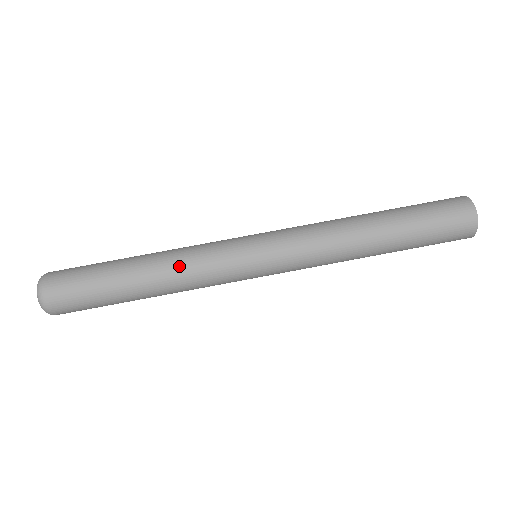
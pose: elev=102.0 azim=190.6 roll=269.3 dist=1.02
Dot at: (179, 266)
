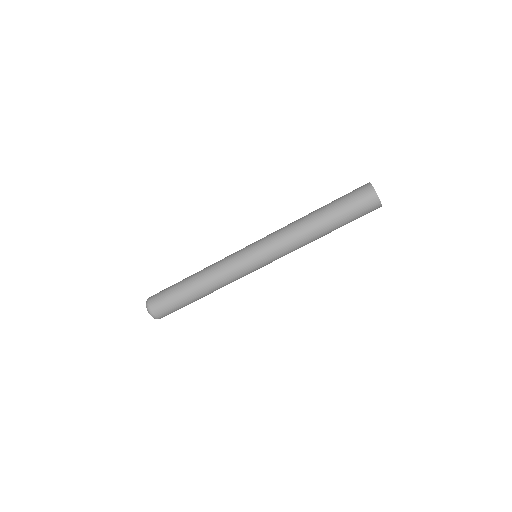
Dot at: (212, 271)
